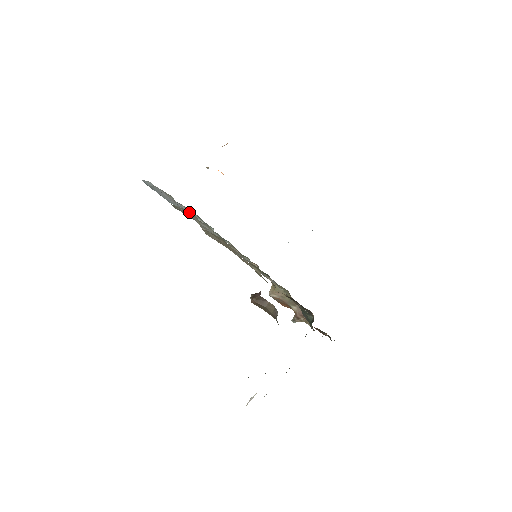
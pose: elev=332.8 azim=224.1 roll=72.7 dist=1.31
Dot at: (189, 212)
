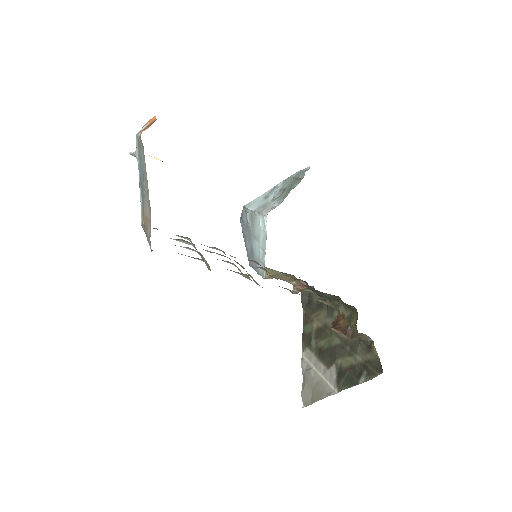
Dot at: occluded
